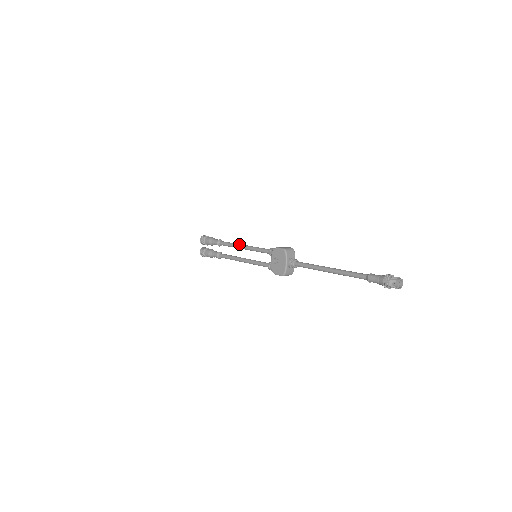
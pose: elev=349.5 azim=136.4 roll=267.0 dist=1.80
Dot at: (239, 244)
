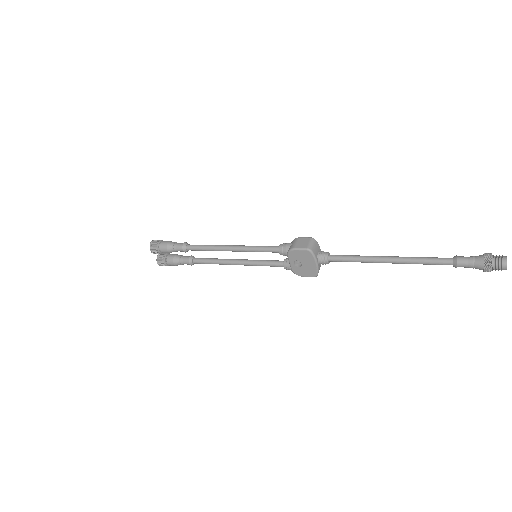
Dot at: (221, 247)
